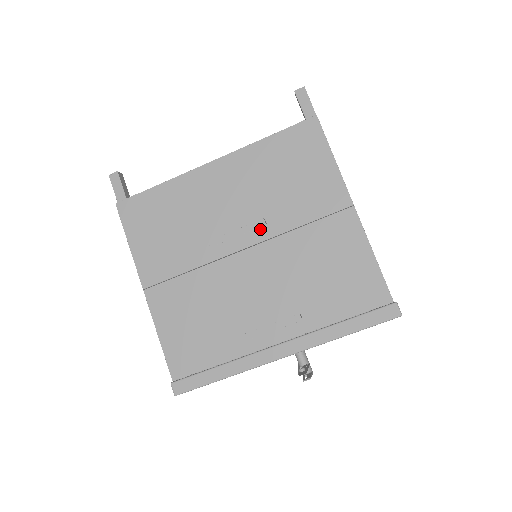
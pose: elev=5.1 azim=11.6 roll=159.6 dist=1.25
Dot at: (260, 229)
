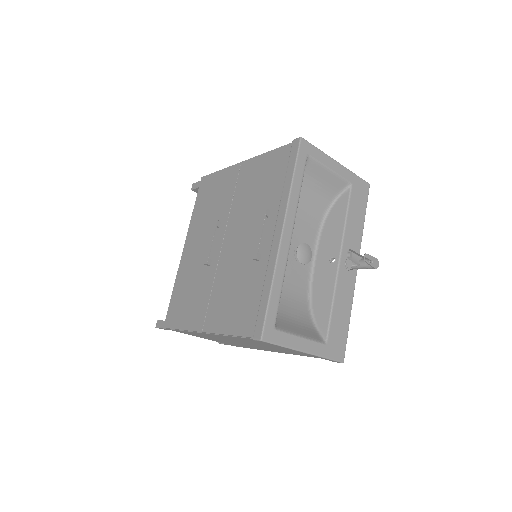
Dot at: (220, 228)
